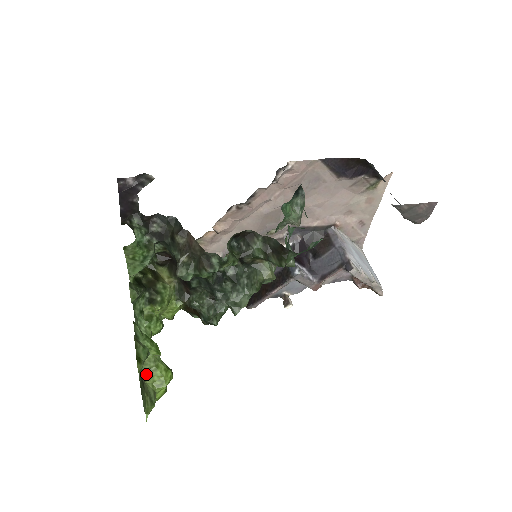
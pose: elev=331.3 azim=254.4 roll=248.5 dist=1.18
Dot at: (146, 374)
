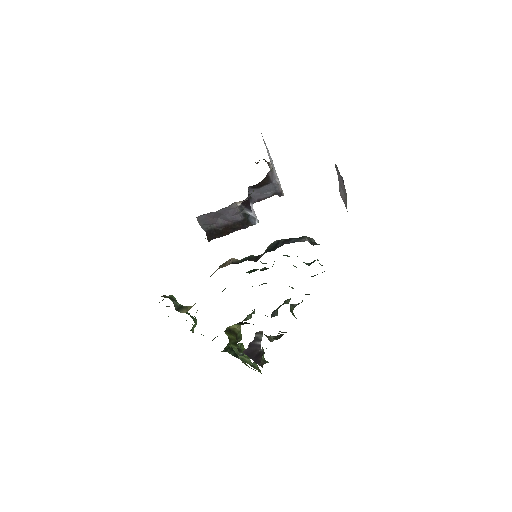
Dot at: occluded
